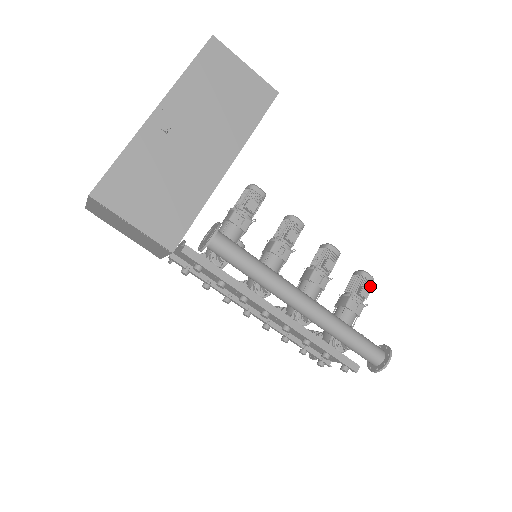
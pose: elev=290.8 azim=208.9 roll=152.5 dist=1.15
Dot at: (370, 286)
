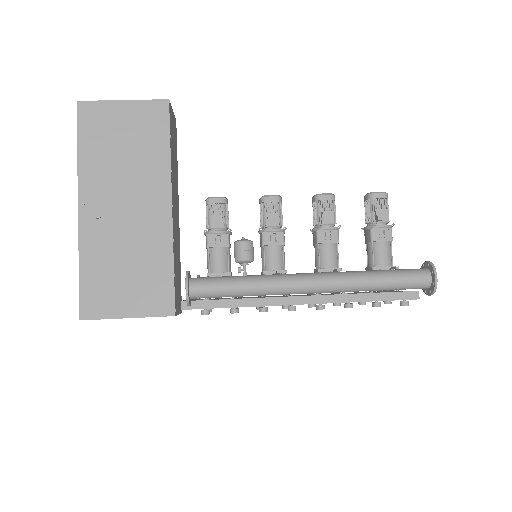
Dot at: (386, 203)
